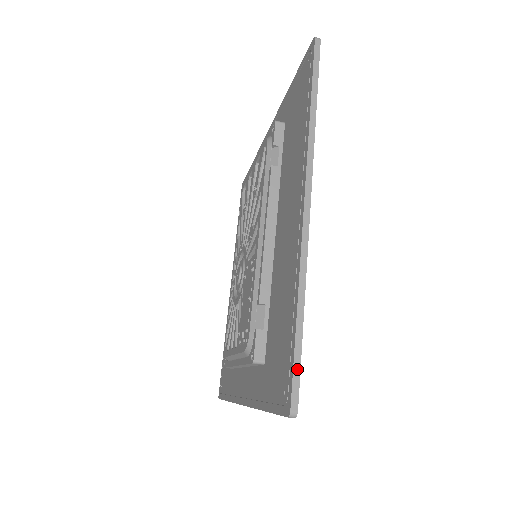
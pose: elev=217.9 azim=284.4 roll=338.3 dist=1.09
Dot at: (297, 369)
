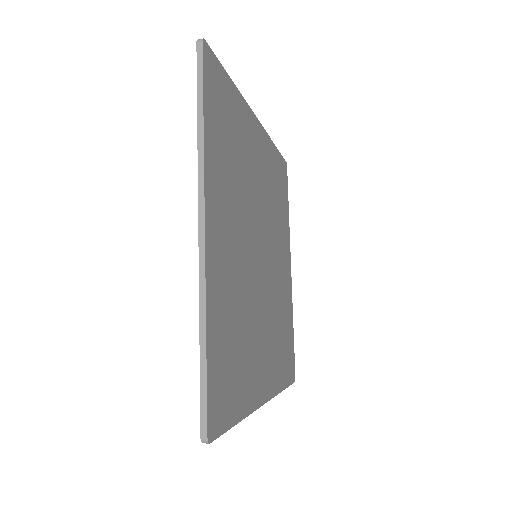
Dot at: (204, 399)
